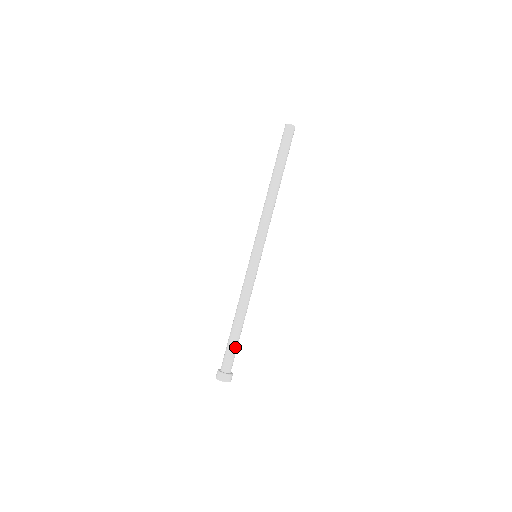
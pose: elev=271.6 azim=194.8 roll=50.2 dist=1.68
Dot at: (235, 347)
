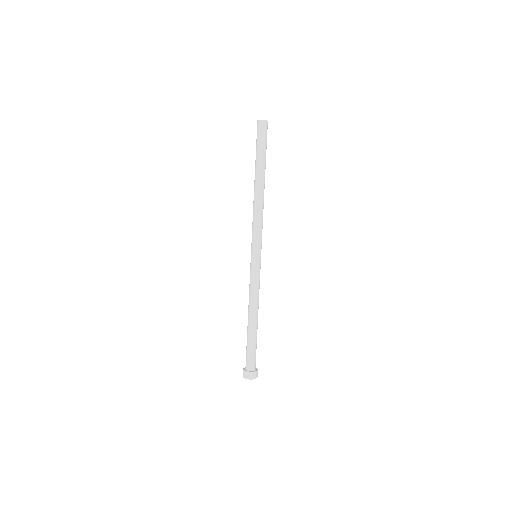
Dot at: (255, 345)
